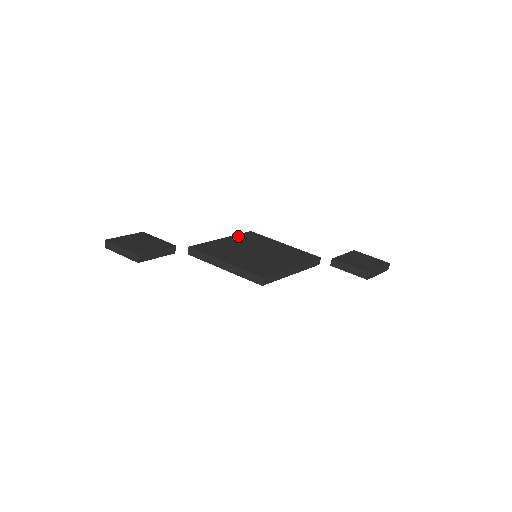
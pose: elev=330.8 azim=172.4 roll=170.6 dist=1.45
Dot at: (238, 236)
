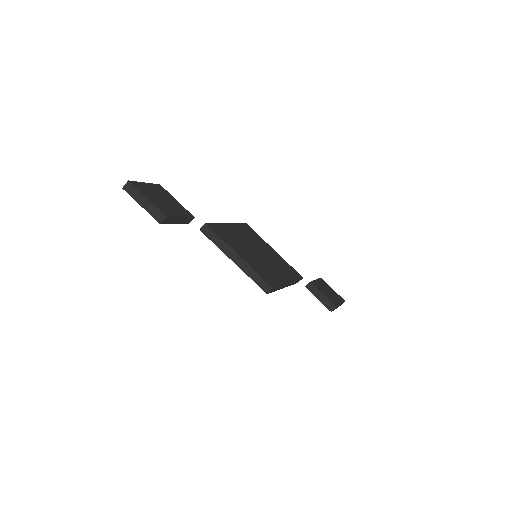
Dot at: (239, 226)
